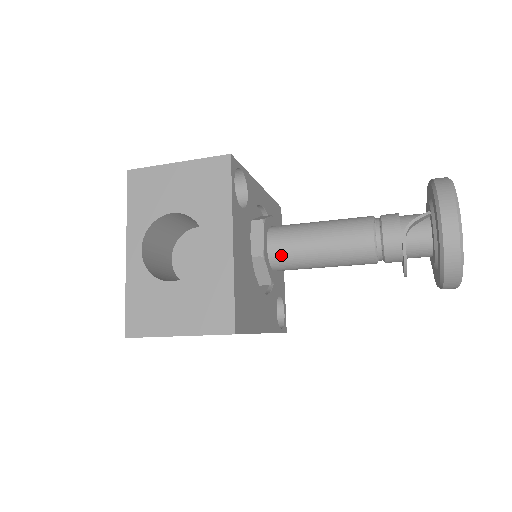
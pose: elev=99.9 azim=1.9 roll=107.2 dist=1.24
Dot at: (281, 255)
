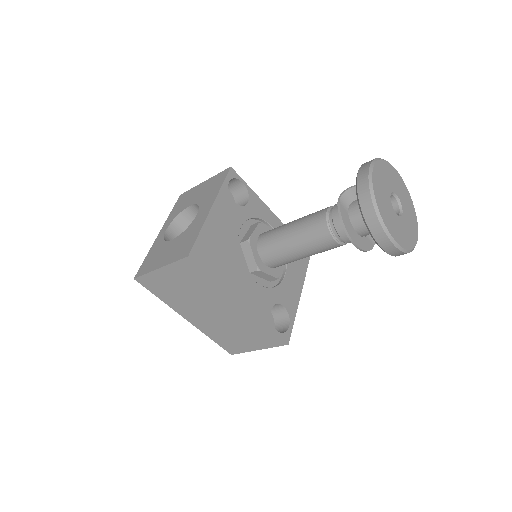
Dot at: (265, 243)
